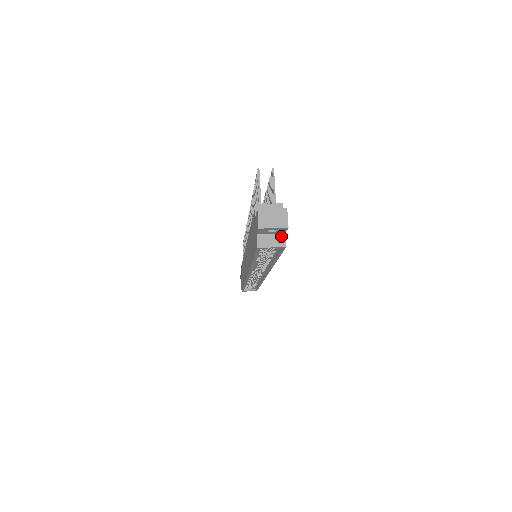
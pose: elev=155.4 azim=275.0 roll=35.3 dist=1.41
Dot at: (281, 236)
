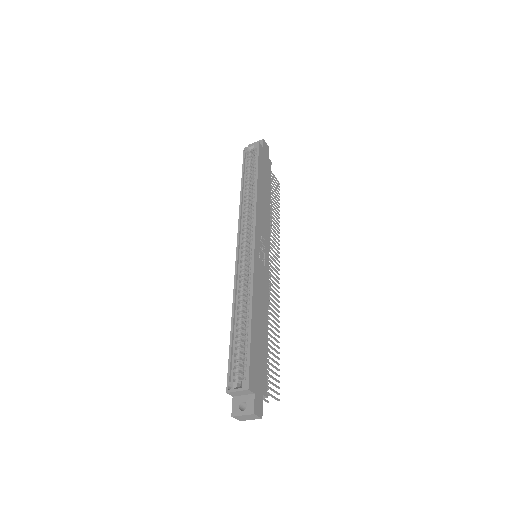
Dot at: occluded
